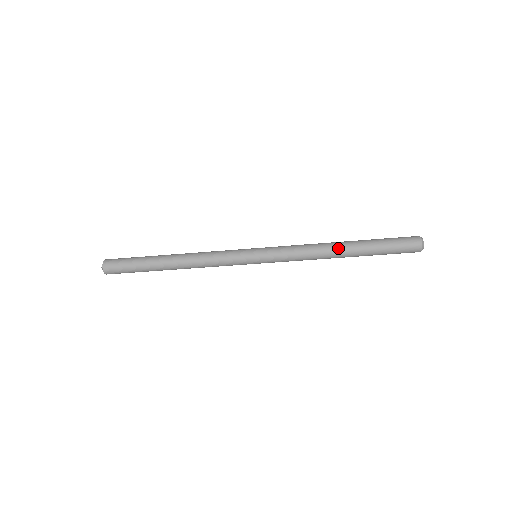
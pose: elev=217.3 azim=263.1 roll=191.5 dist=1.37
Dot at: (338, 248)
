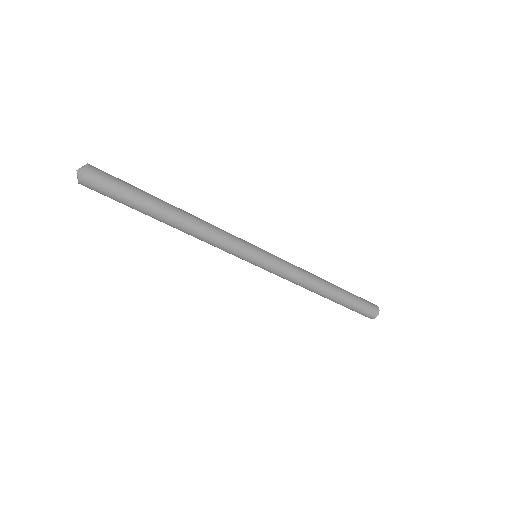
Dot at: (324, 291)
